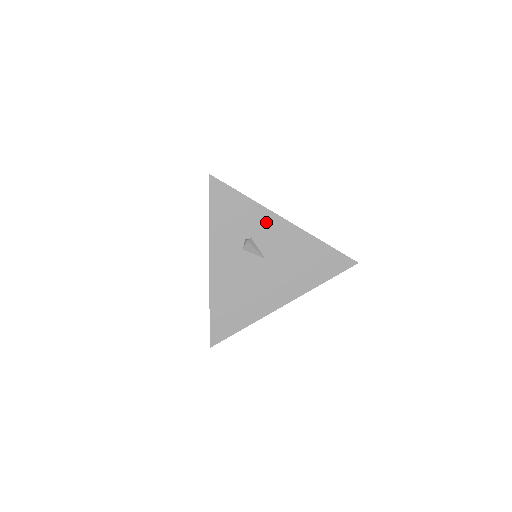
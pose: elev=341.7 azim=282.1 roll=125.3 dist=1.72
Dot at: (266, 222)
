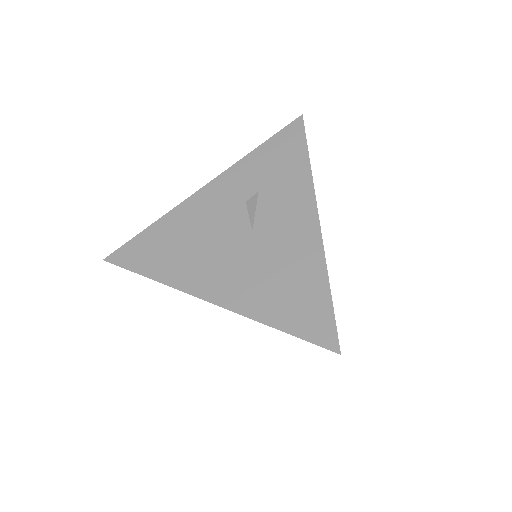
Dot at: (297, 198)
